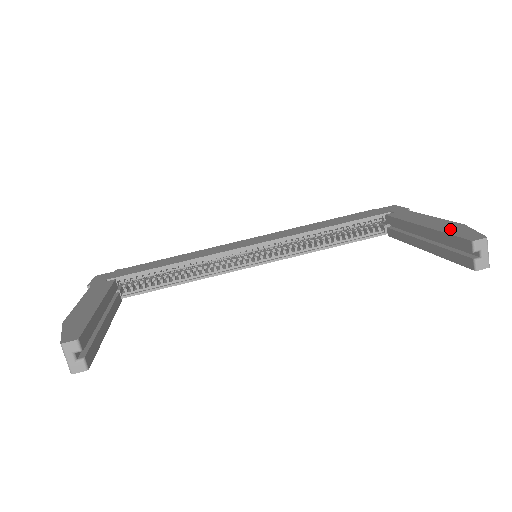
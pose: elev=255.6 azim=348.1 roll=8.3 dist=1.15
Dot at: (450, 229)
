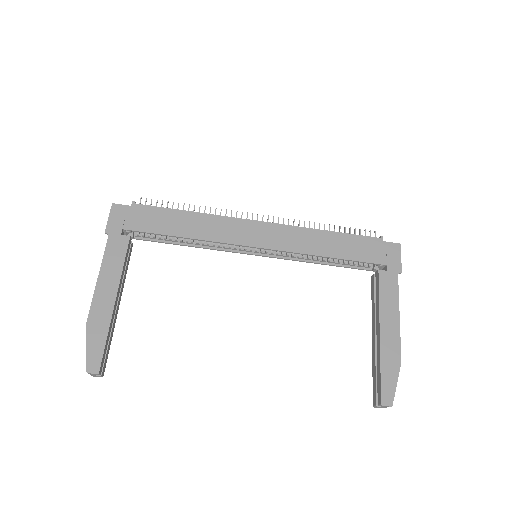
Dot at: (387, 365)
